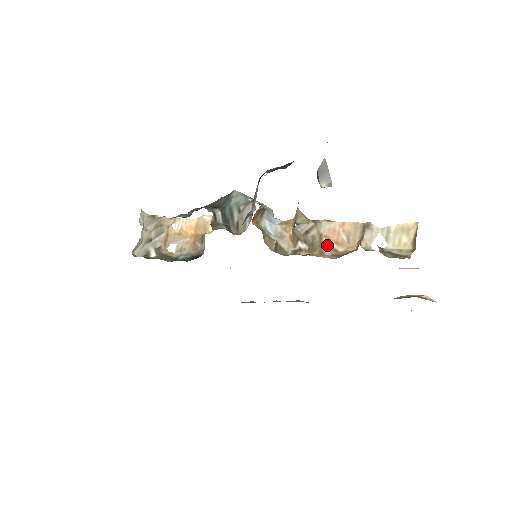
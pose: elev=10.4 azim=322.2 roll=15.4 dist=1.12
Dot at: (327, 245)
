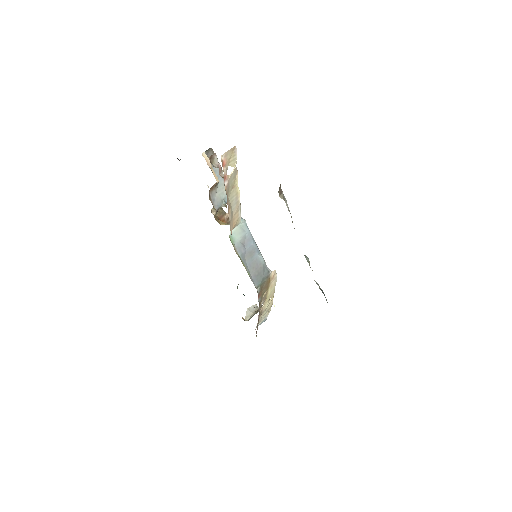
Dot at: occluded
